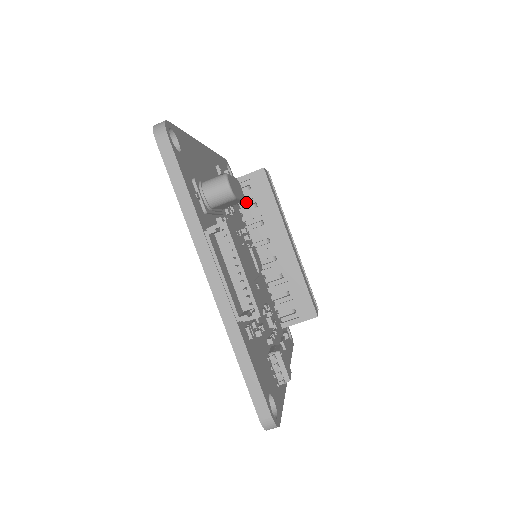
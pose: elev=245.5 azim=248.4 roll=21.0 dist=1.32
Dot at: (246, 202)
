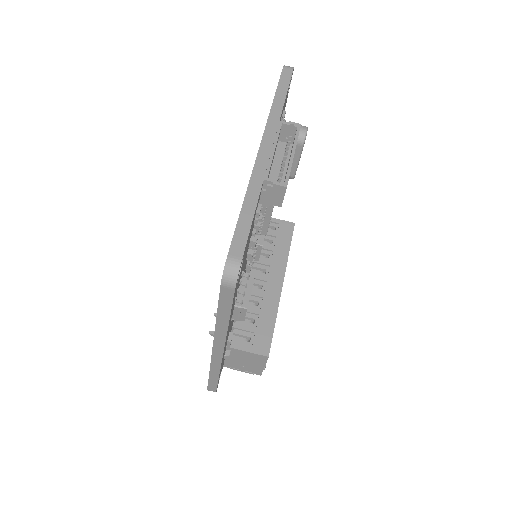
Dot at: (265, 236)
